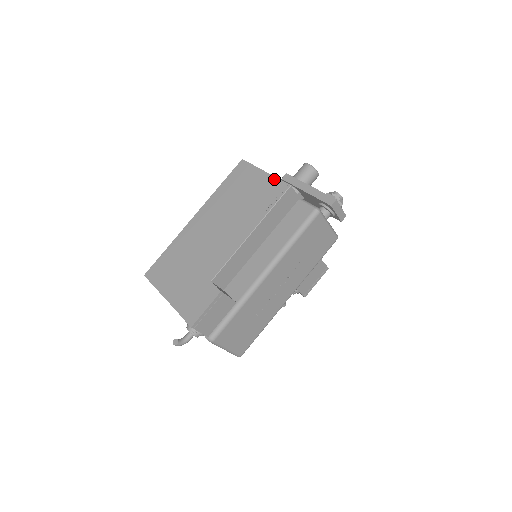
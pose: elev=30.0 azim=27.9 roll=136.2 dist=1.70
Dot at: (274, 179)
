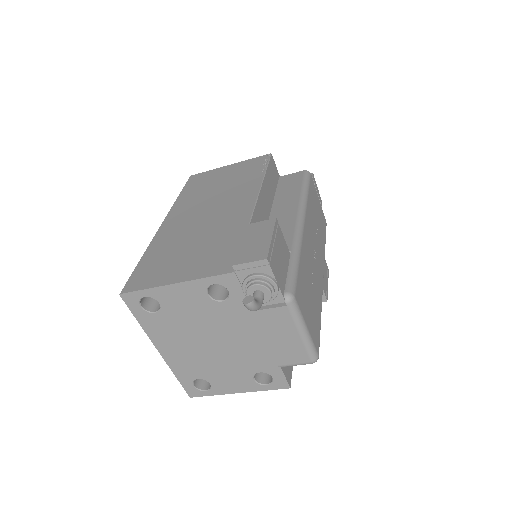
Dot at: (246, 161)
